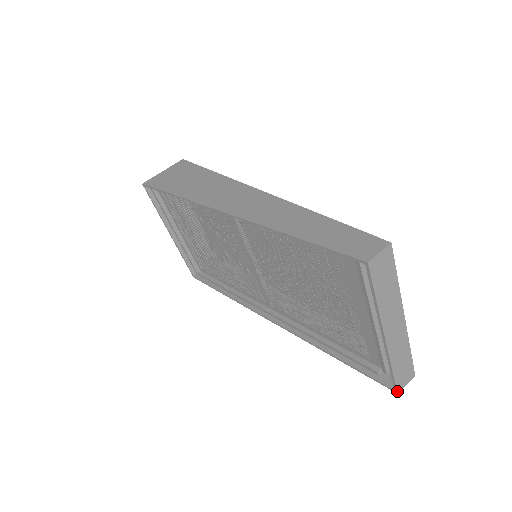
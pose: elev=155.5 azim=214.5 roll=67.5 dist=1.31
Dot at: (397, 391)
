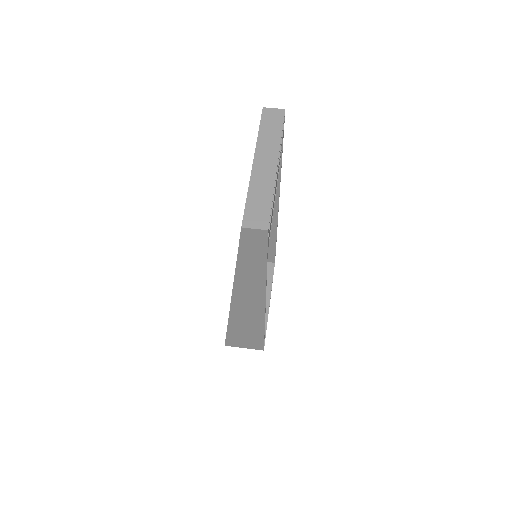
Dot at: (242, 224)
